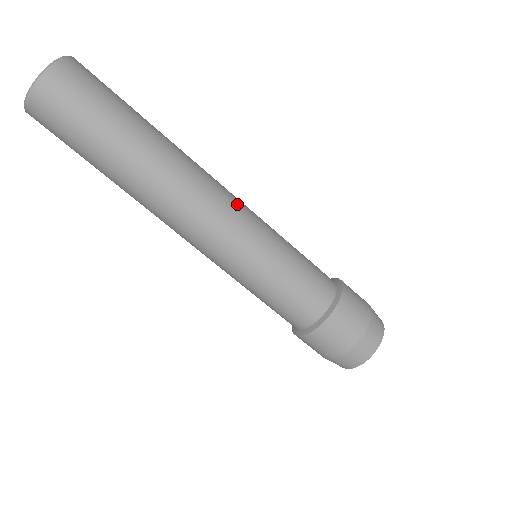
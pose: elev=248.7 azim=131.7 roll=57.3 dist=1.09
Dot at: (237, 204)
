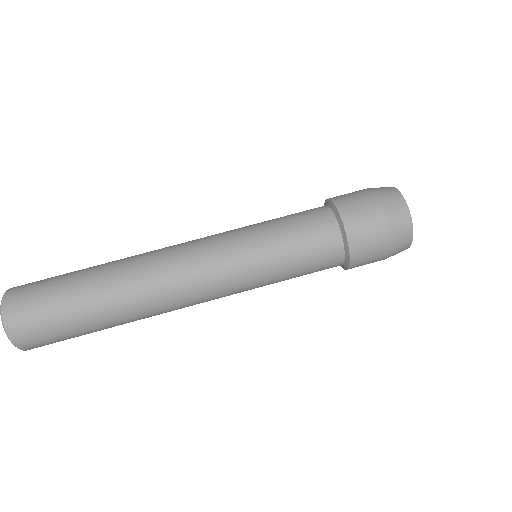
Dot at: (200, 246)
